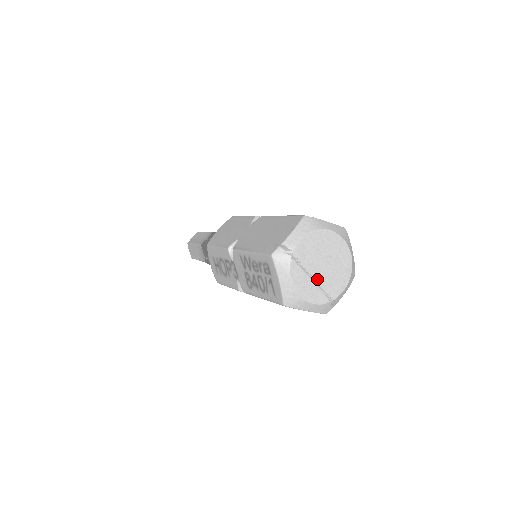
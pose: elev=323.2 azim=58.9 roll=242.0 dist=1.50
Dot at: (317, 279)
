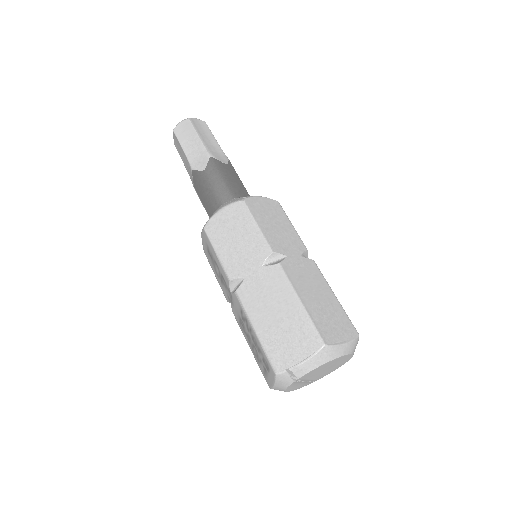
Dot at: (310, 380)
